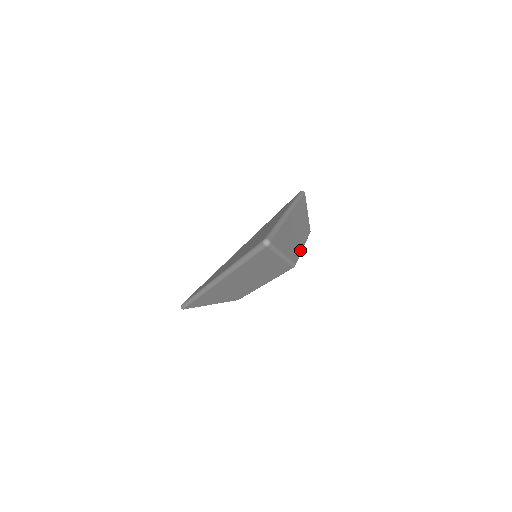
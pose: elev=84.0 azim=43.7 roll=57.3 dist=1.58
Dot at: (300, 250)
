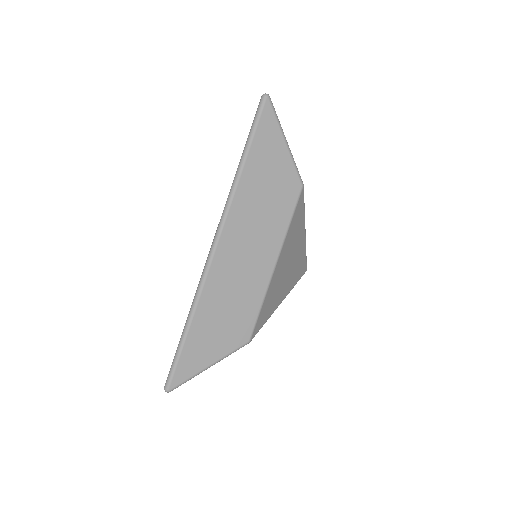
Dot at: occluded
